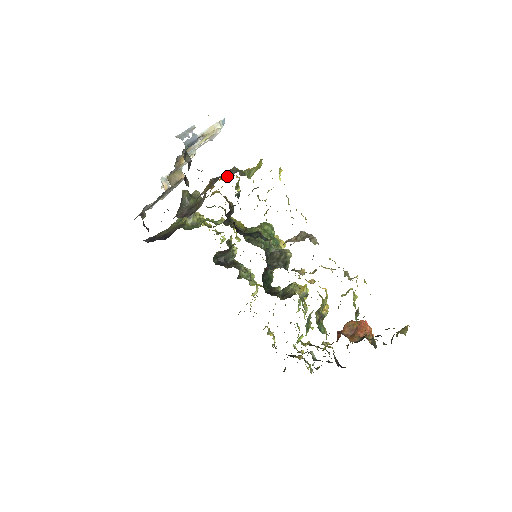
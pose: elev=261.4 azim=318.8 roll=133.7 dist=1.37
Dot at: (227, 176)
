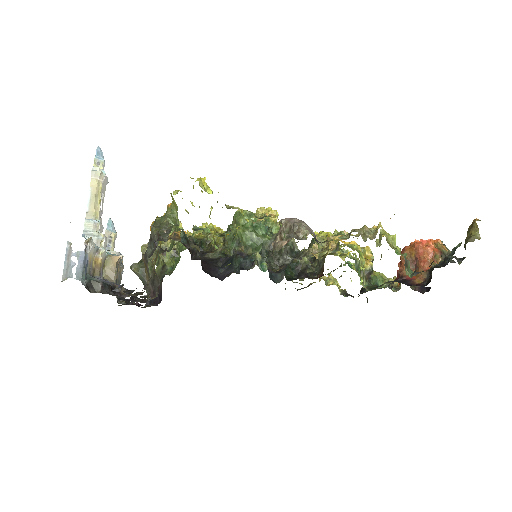
Dot at: (153, 248)
